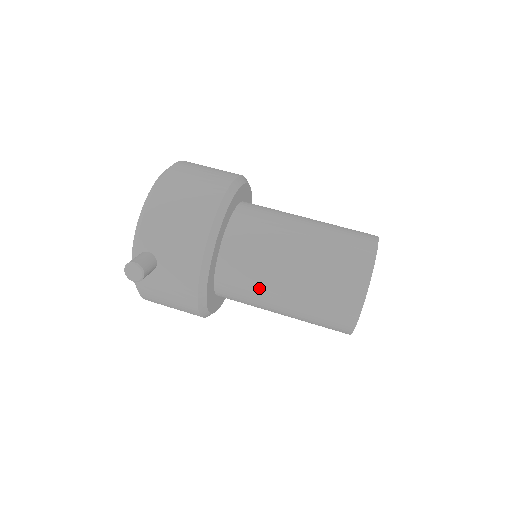
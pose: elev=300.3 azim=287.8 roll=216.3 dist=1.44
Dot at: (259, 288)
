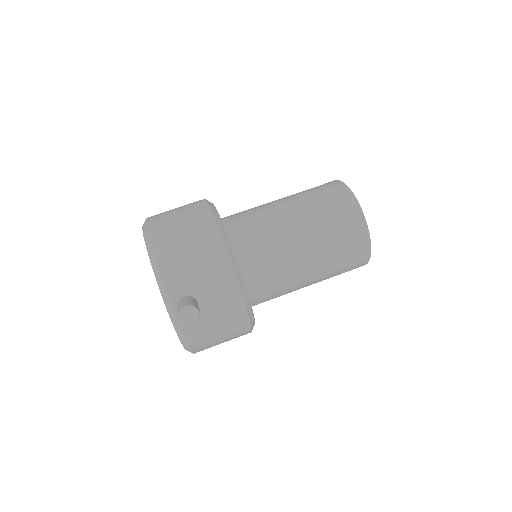
Dot at: (285, 270)
